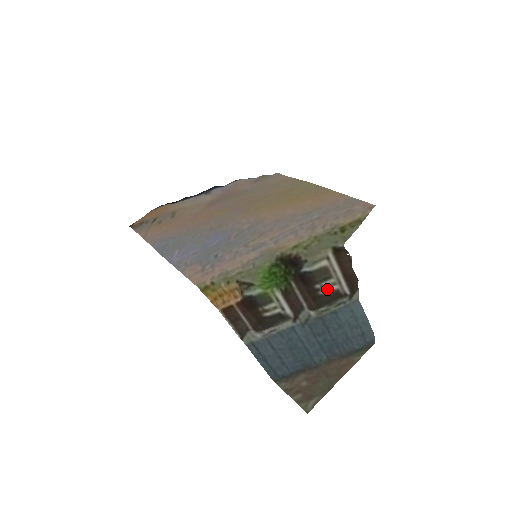
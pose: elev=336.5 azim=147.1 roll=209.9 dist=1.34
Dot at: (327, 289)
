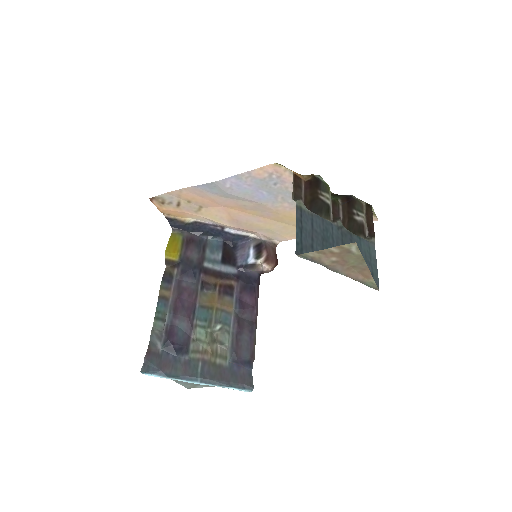
Dot at: (359, 218)
